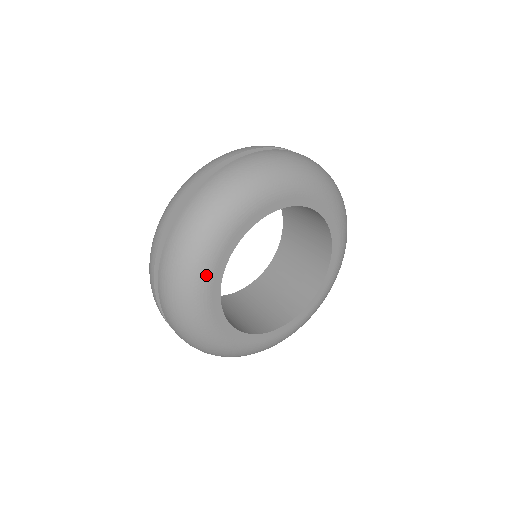
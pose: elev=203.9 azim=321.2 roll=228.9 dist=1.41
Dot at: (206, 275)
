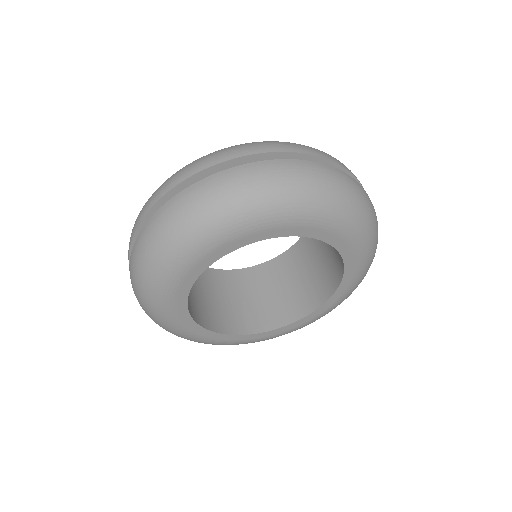
Dot at: (176, 275)
